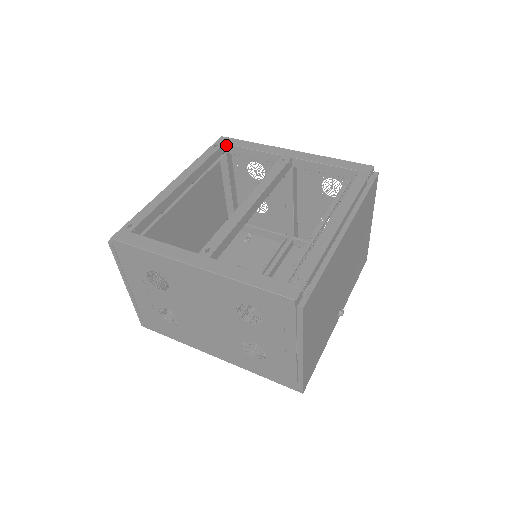
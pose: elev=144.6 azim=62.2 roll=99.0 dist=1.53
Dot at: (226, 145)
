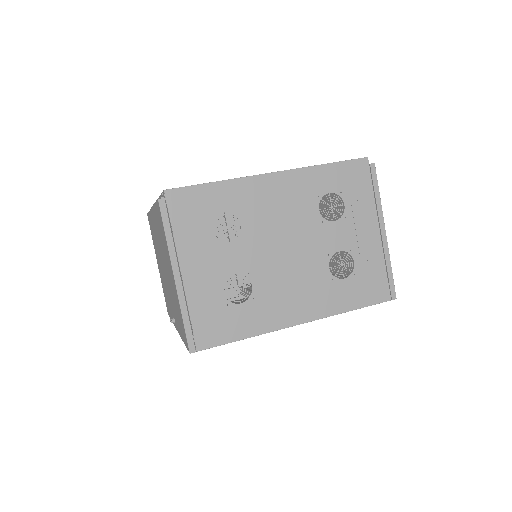
Dot at: occluded
